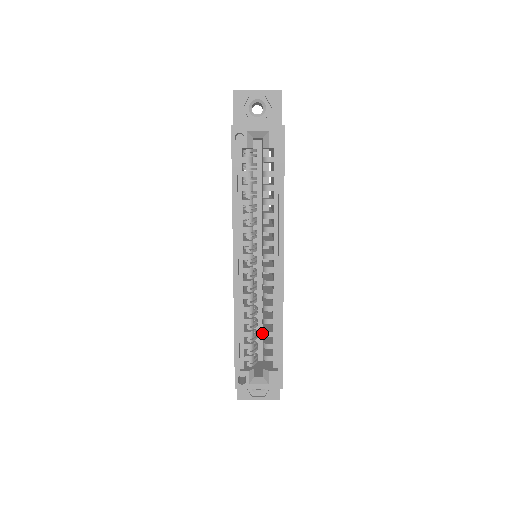
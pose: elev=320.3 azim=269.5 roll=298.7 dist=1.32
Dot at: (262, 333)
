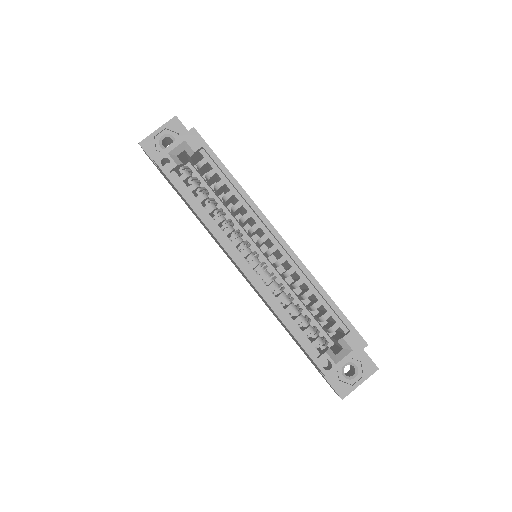
Dot at: (314, 318)
